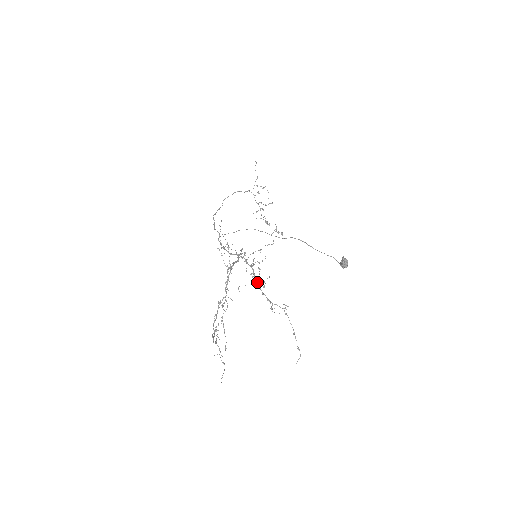
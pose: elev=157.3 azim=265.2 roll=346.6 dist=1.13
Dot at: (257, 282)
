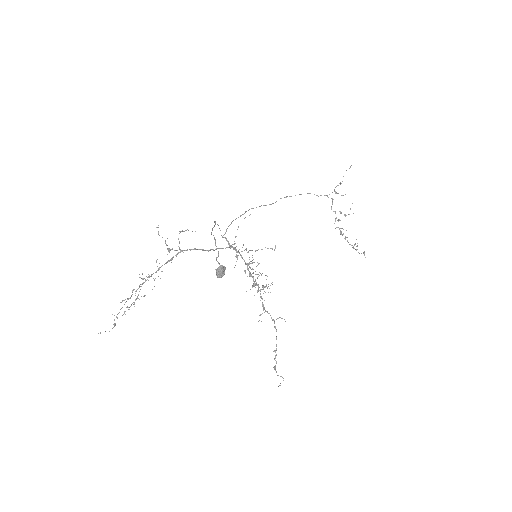
Dot at: (255, 283)
